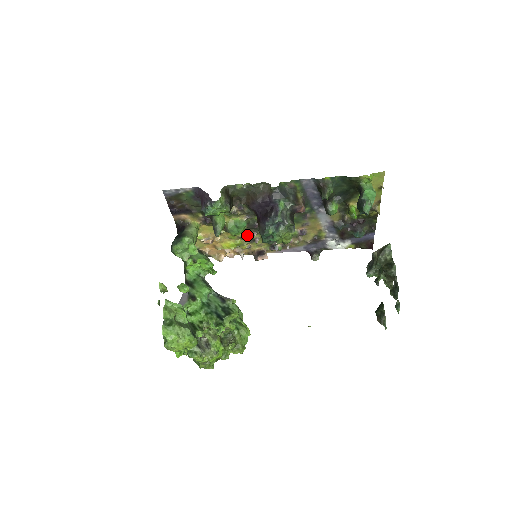
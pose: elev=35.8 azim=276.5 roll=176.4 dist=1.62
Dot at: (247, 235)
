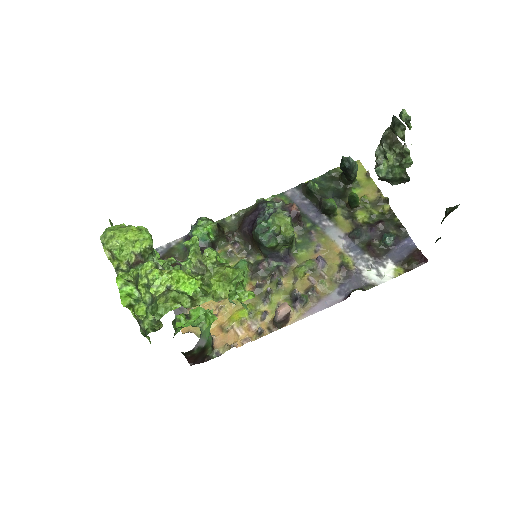
Dot at: (255, 288)
